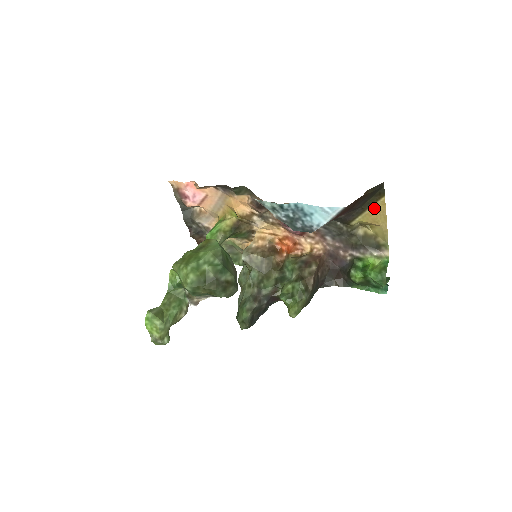
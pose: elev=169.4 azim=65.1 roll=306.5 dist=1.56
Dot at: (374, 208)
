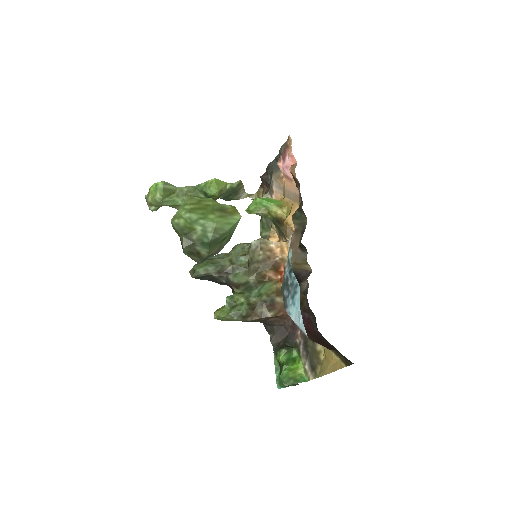
Dot at: (336, 357)
